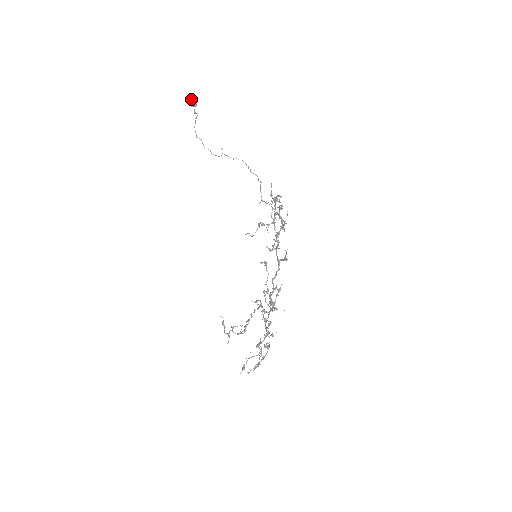
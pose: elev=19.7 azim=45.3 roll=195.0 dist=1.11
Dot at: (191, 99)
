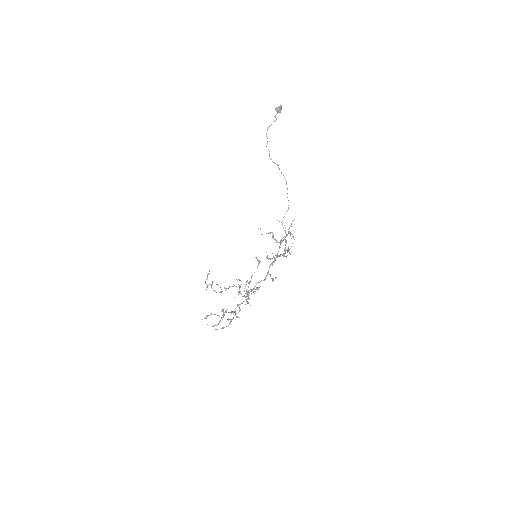
Dot at: occluded
